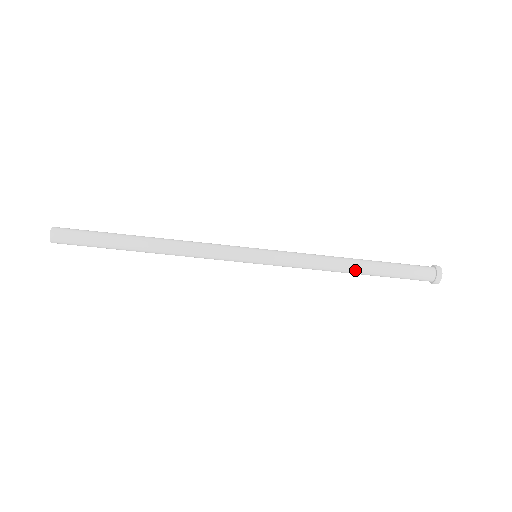
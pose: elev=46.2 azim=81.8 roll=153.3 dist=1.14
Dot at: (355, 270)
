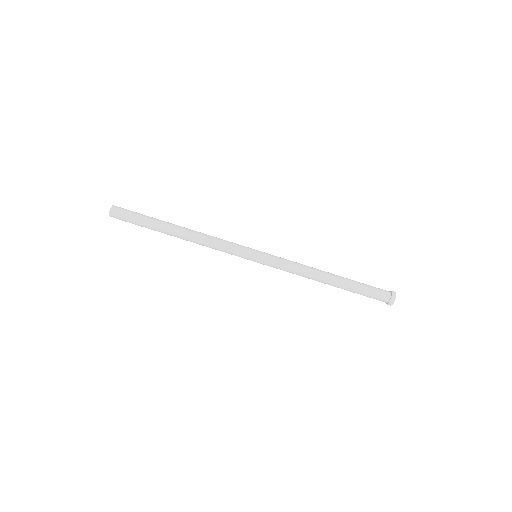
Dot at: (330, 278)
